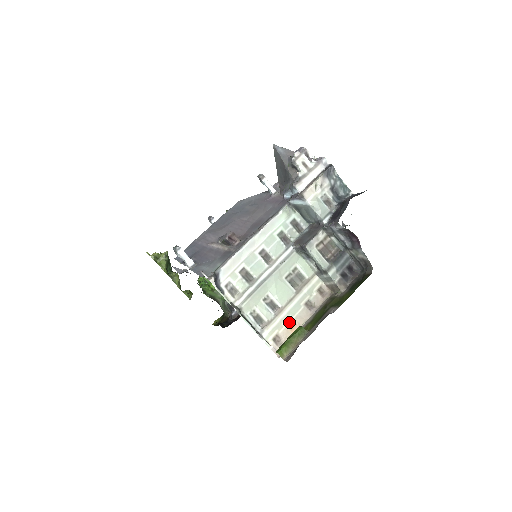
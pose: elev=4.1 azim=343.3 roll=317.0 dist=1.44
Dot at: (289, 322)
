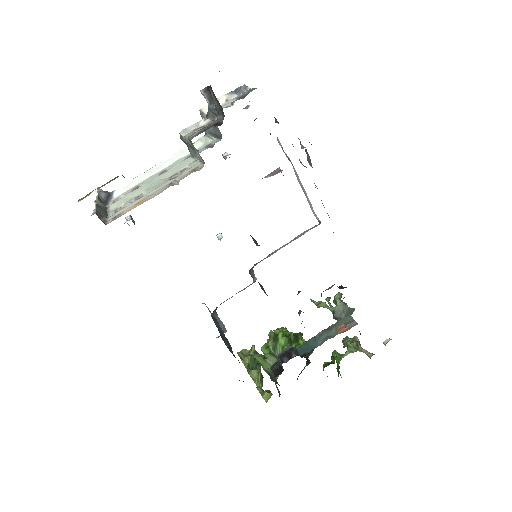
Dot at: (141, 201)
